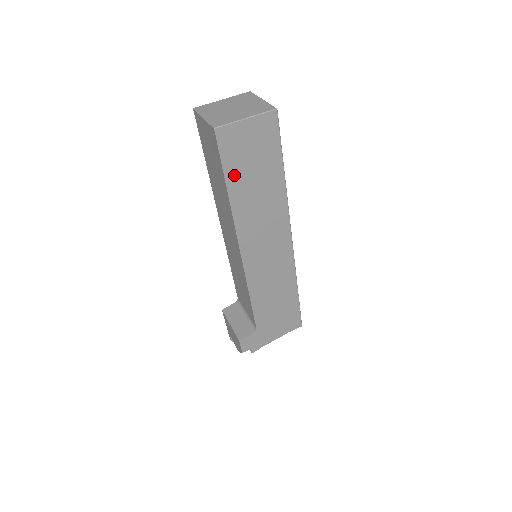
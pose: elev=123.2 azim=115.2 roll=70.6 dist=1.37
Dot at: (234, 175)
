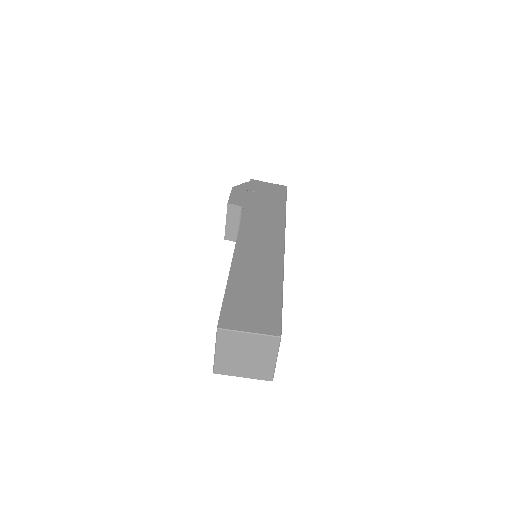
Dot at: occluded
